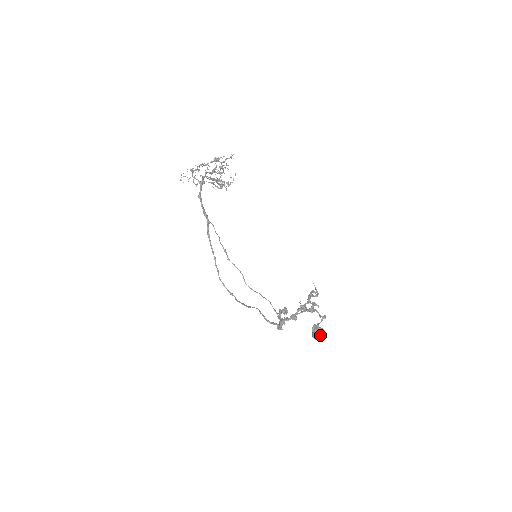
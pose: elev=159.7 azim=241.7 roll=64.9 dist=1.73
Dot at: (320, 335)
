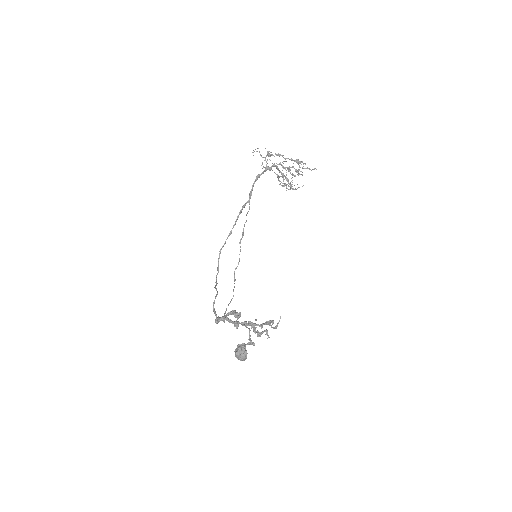
Dot at: (240, 354)
